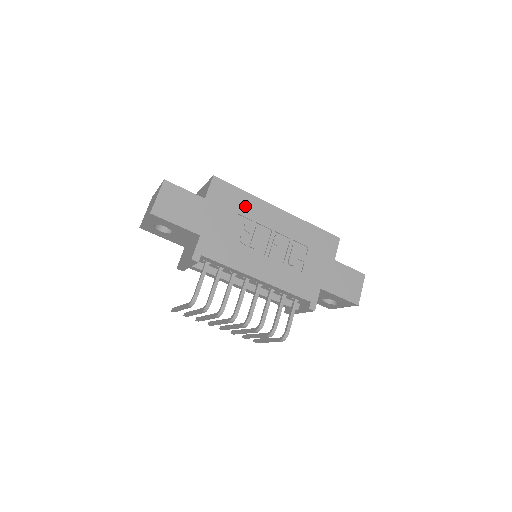
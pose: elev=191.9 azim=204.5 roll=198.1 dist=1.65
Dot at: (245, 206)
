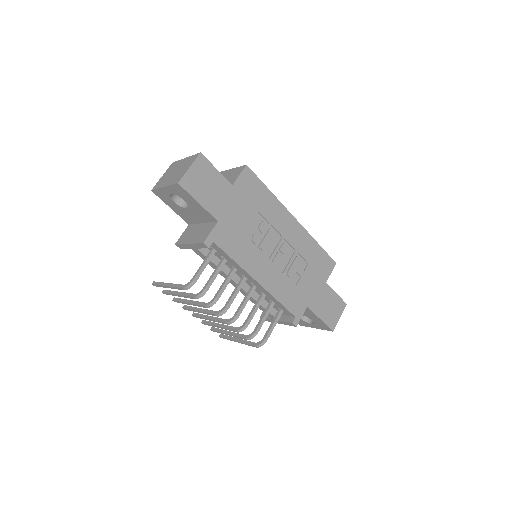
Dot at: (266, 205)
